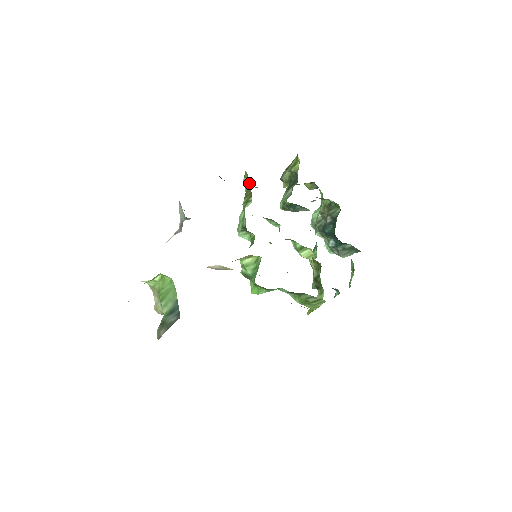
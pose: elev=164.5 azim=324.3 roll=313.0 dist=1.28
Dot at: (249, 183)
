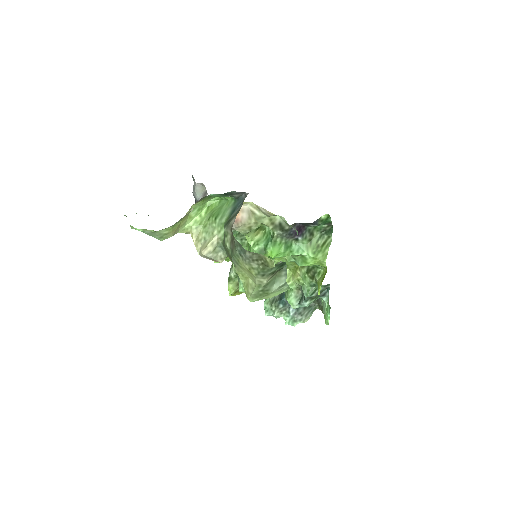
Dot at: occluded
